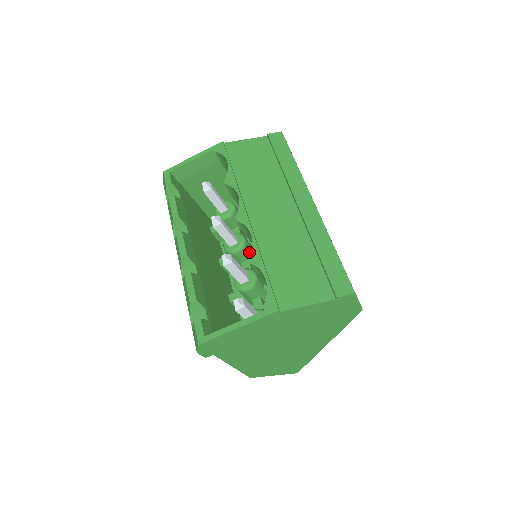
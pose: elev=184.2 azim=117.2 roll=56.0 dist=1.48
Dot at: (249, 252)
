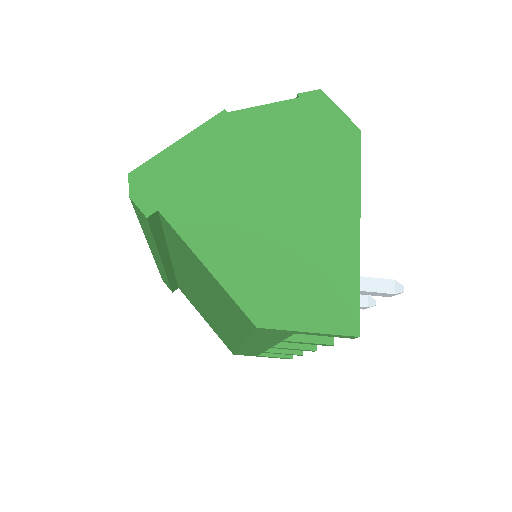
Dot at: occluded
